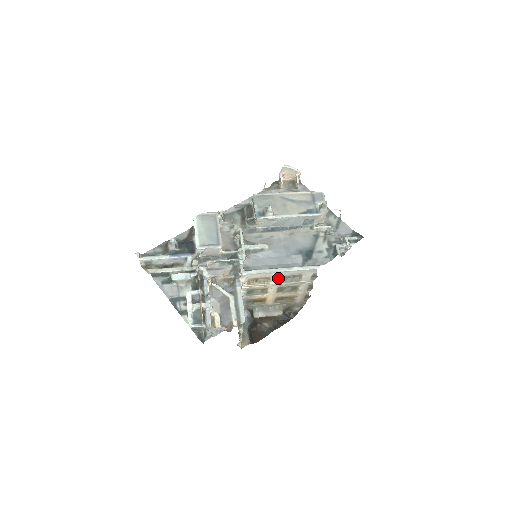
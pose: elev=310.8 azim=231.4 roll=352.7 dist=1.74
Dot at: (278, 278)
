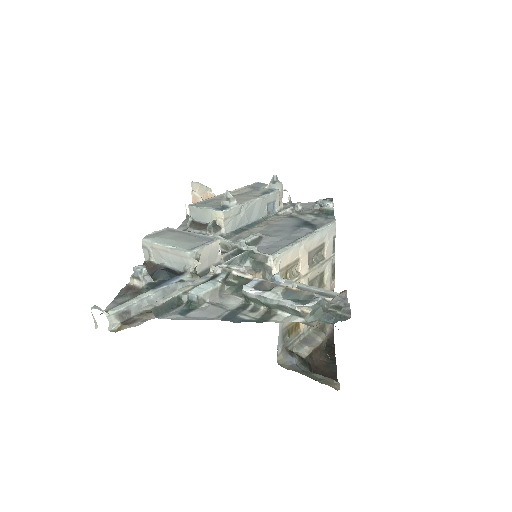
Dot at: (306, 258)
